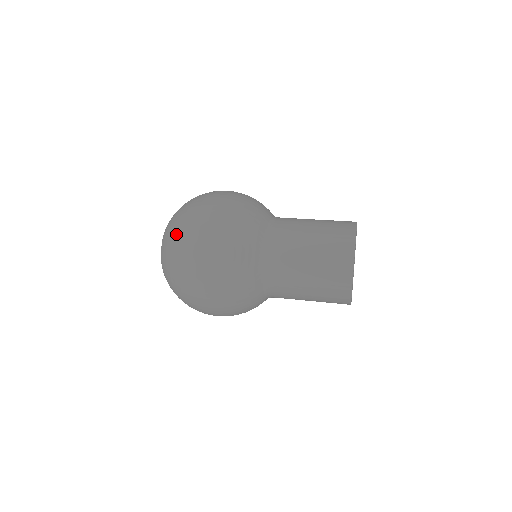
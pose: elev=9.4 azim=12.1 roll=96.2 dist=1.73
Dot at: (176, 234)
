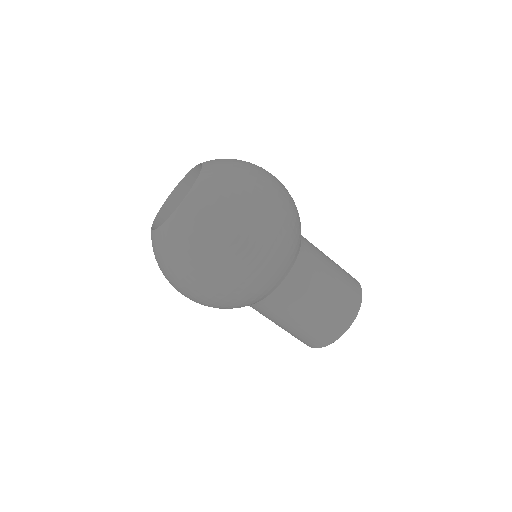
Dot at: (183, 257)
